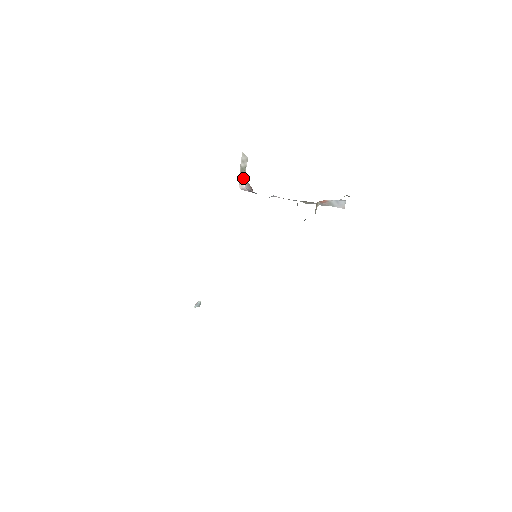
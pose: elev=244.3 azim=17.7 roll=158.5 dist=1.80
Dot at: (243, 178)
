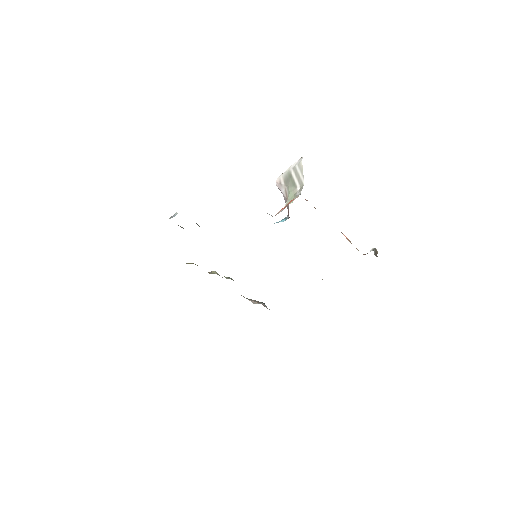
Dot at: (286, 187)
